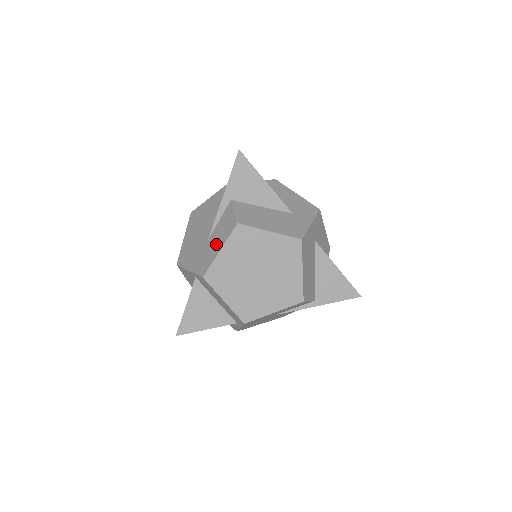
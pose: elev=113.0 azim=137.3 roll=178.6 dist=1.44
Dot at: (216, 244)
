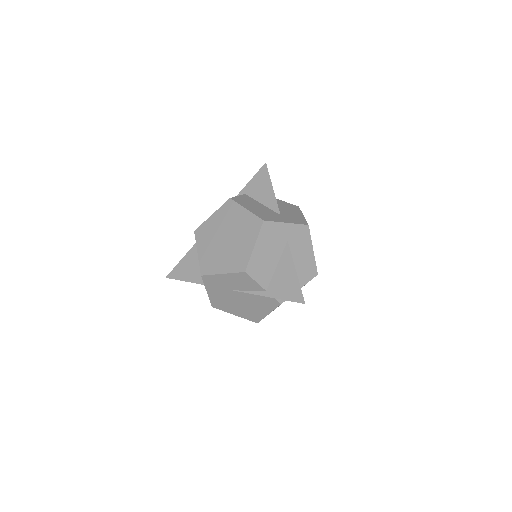
Dot at: occluded
